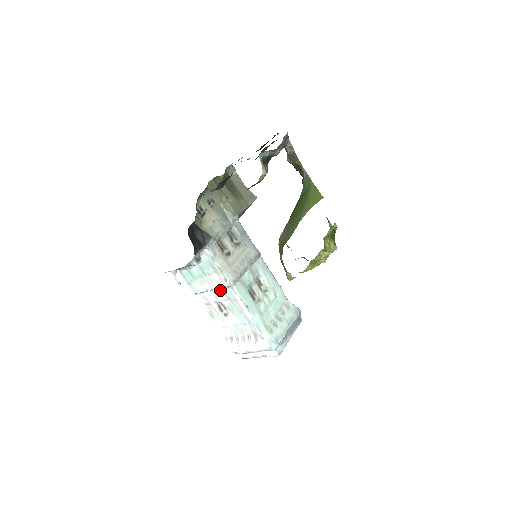
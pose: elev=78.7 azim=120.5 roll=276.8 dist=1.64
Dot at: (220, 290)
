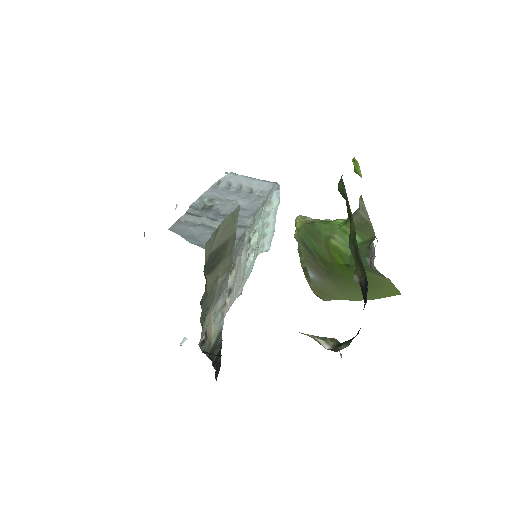
Dot at: occluded
